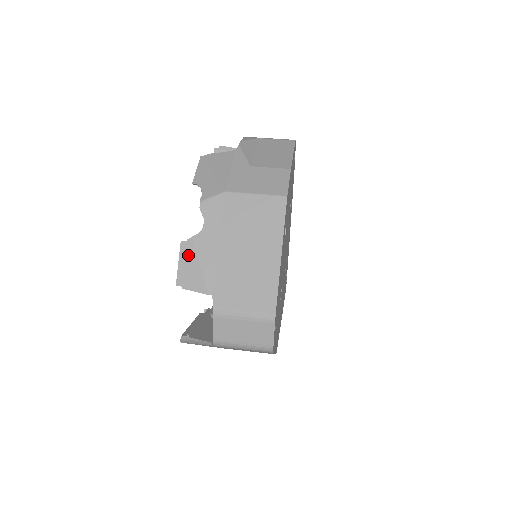
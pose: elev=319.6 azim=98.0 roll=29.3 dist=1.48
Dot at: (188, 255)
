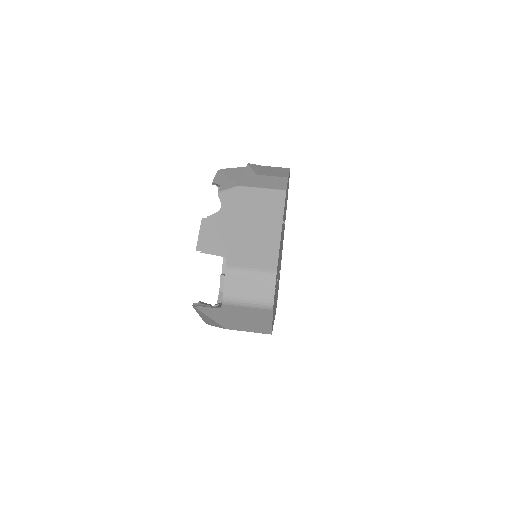
Dot at: (207, 228)
